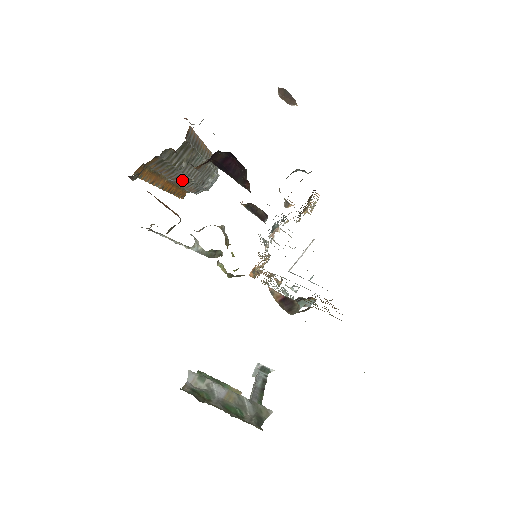
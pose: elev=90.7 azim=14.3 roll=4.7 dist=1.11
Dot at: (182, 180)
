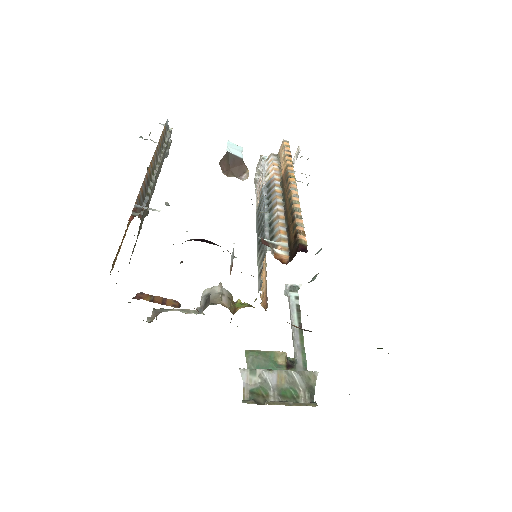
Dot at: occluded
